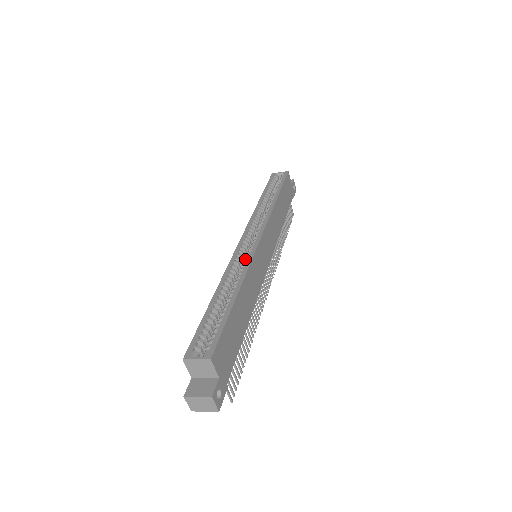
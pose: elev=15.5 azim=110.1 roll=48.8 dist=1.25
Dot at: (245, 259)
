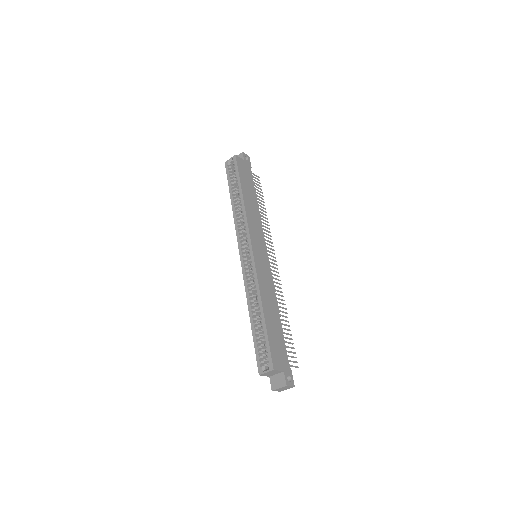
Dot at: (252, 274)
